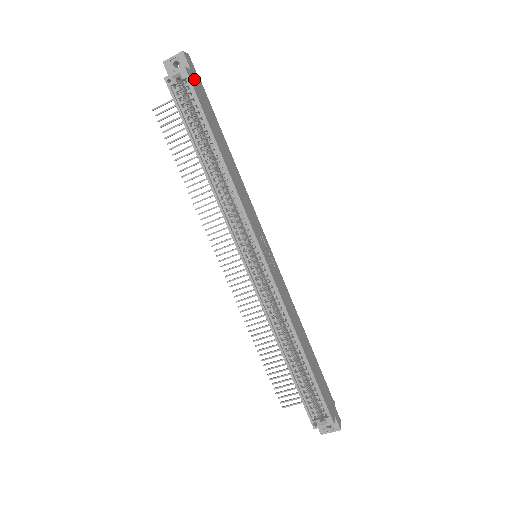
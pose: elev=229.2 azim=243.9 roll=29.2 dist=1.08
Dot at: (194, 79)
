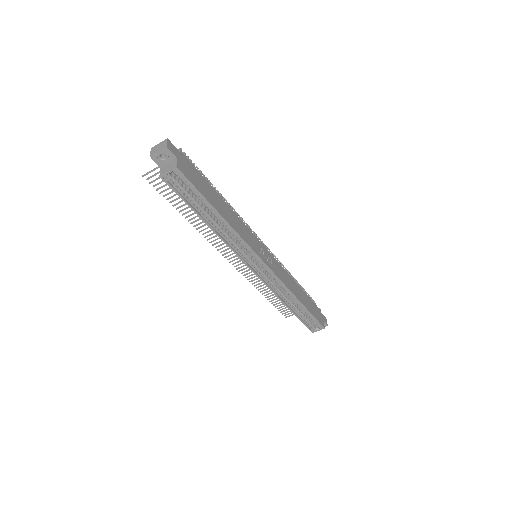
Dot at: (183, 165)
